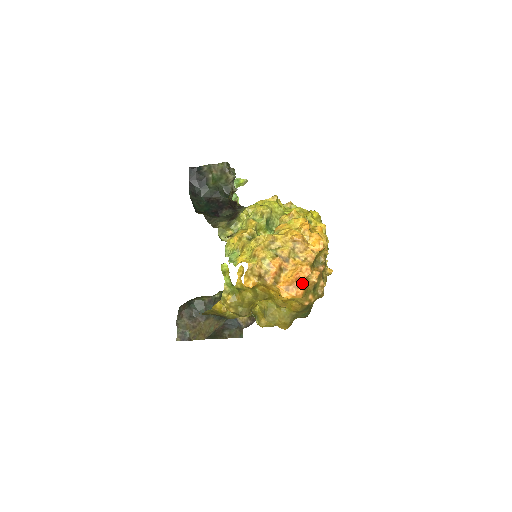
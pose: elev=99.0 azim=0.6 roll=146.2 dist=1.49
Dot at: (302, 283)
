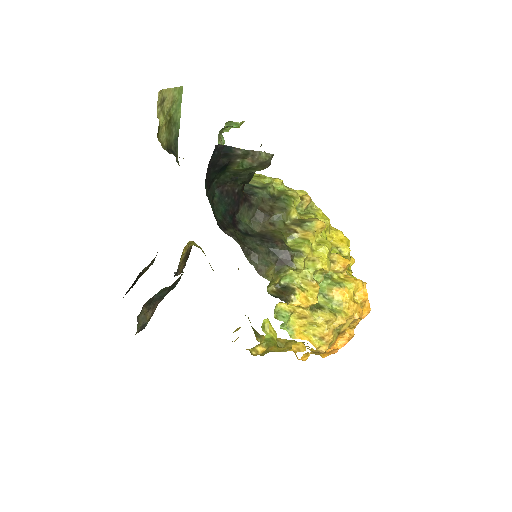
Dot at: occluded
